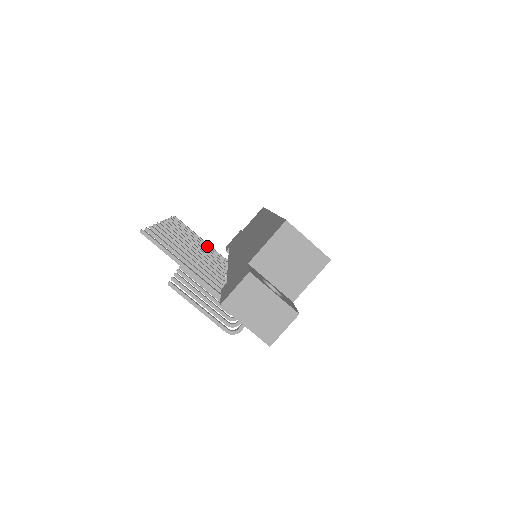
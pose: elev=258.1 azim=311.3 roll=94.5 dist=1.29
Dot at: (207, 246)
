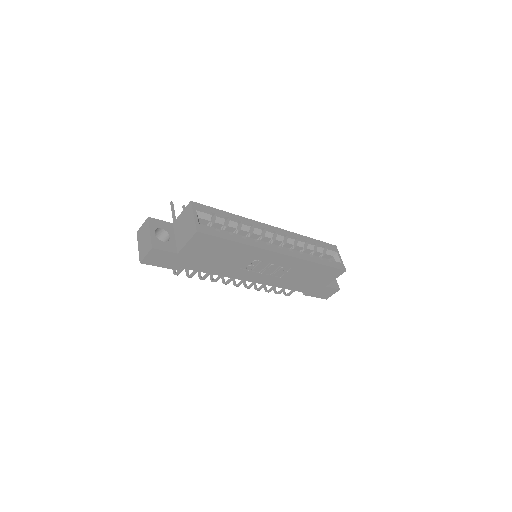
Dot at: occluded
